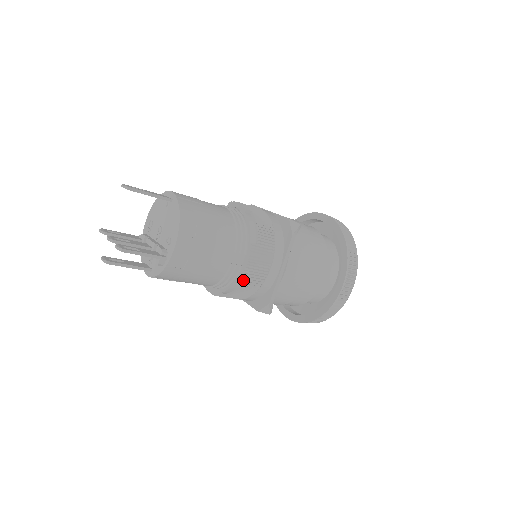
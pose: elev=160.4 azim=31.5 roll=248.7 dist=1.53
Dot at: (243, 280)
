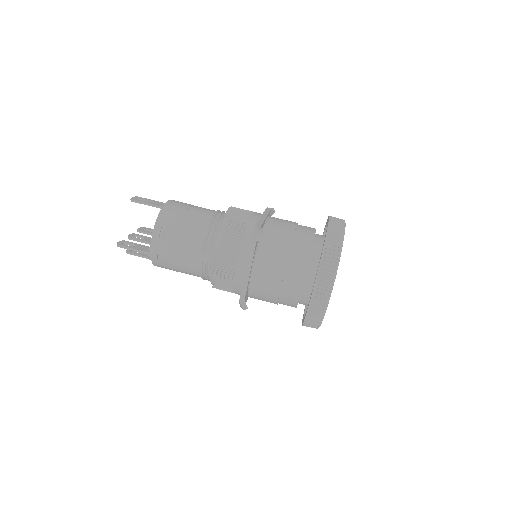
Dot at: (213, 277)
